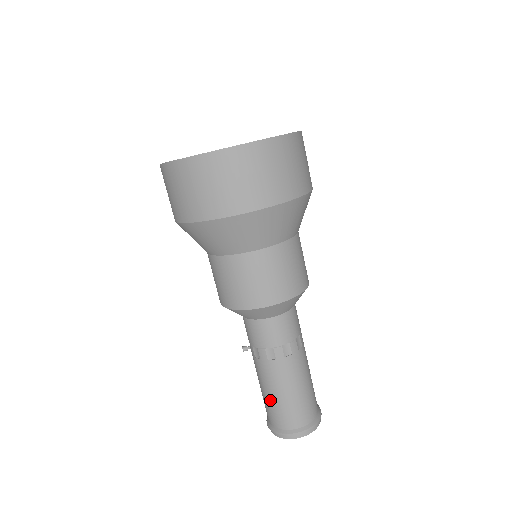
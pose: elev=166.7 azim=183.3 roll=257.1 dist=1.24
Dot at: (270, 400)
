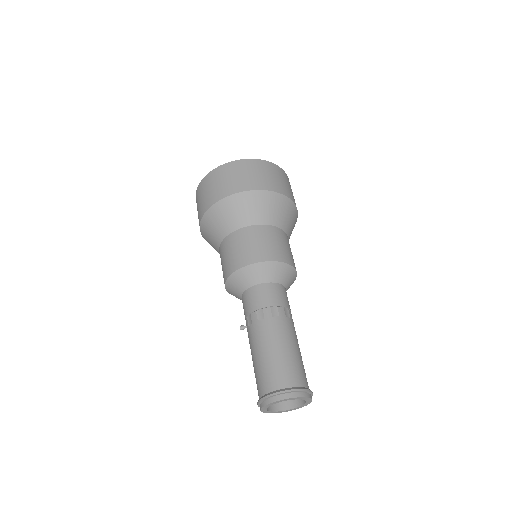
Dot at: (259, 363)
